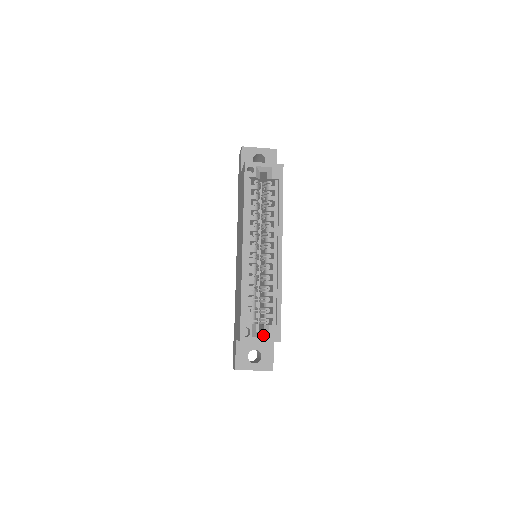
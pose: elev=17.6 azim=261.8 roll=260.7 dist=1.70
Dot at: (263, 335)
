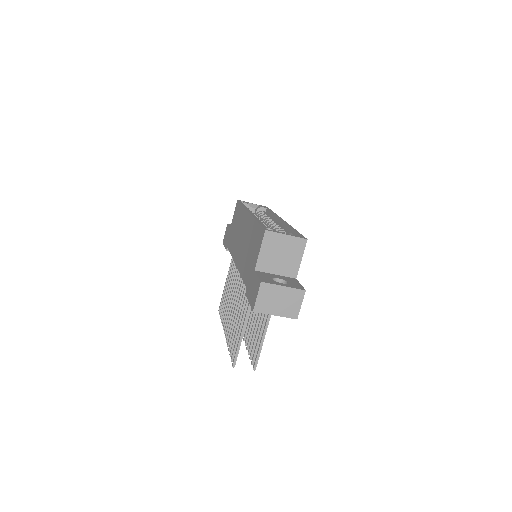
Dot at: occluded
